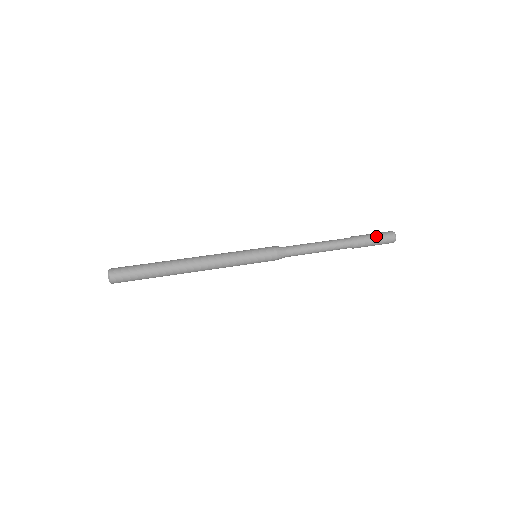
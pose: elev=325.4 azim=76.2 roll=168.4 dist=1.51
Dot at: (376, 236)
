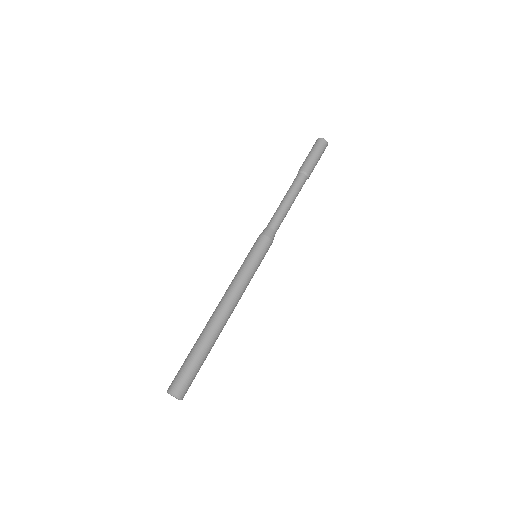
Dot at: (319, 158)
